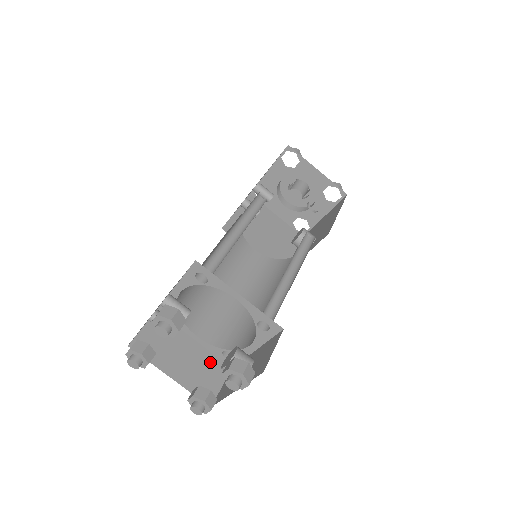
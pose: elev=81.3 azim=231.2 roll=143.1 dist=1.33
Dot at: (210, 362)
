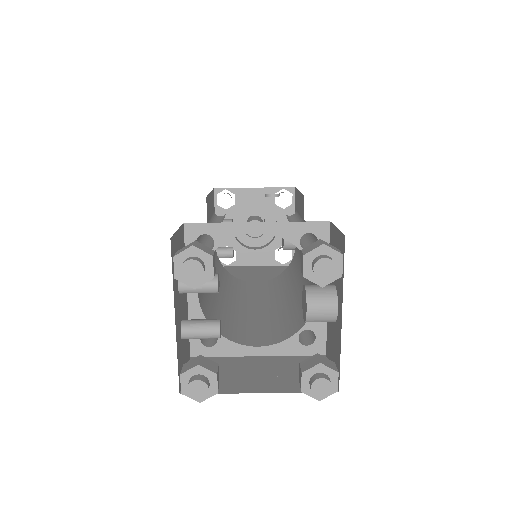
Dot at: (295, 362)
